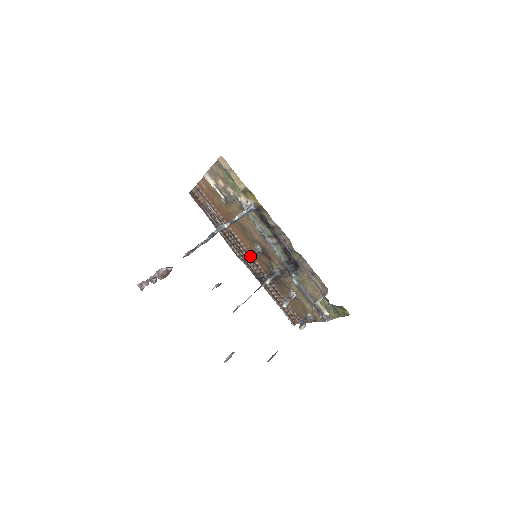
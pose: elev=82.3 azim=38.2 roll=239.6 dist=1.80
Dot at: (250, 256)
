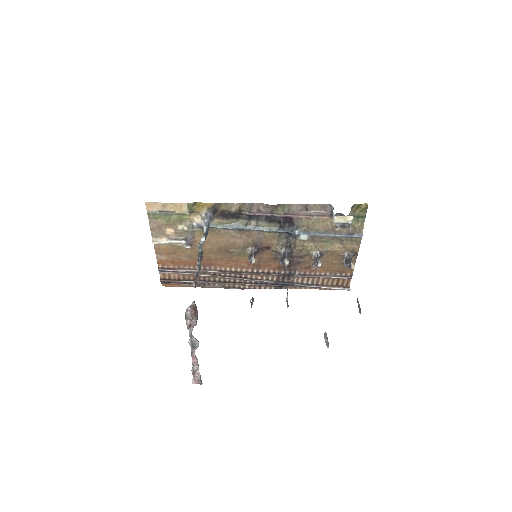
Dot at: (251, 259)
